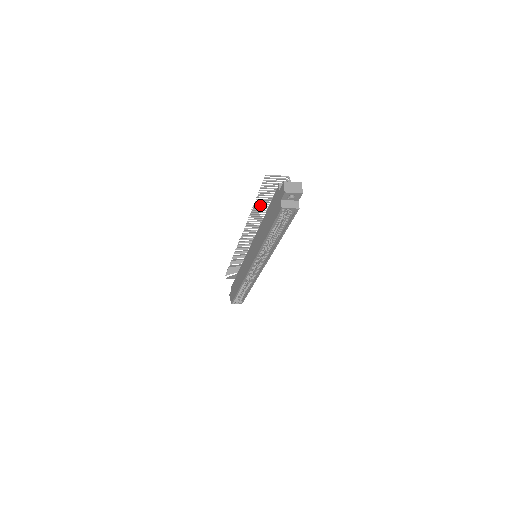
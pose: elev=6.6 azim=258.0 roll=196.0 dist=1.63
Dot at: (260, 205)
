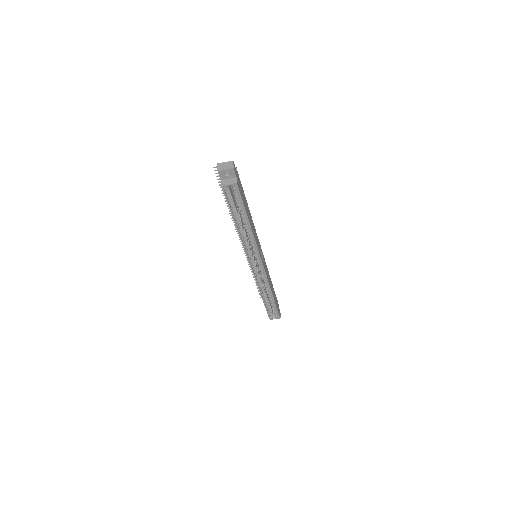
Dot at: occluded
